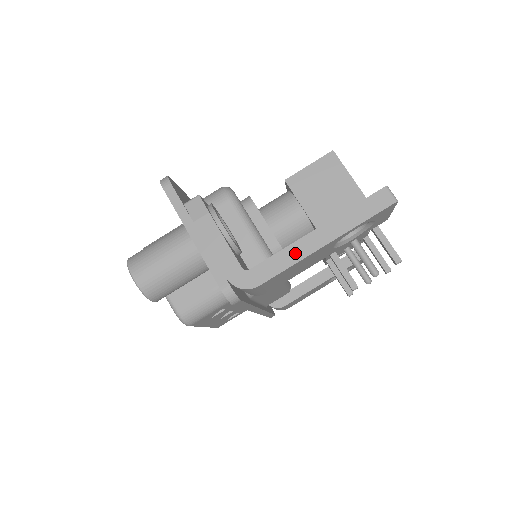
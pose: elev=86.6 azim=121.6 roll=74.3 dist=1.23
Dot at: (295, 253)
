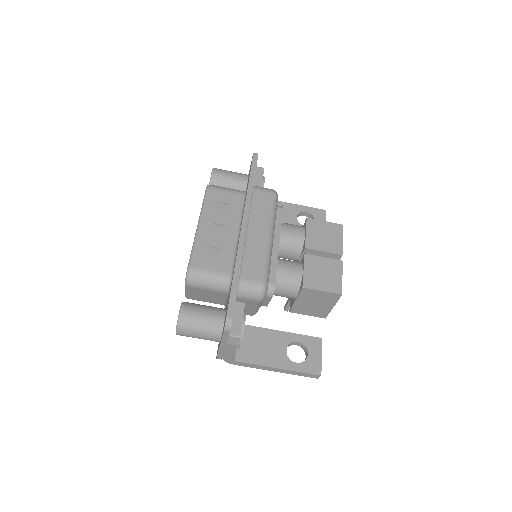
Dot at: (260, 367)
